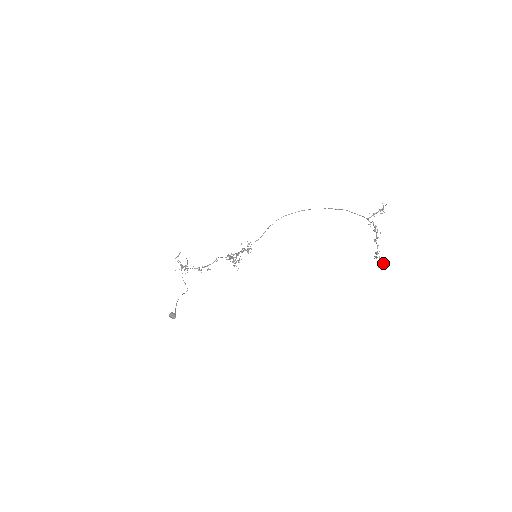
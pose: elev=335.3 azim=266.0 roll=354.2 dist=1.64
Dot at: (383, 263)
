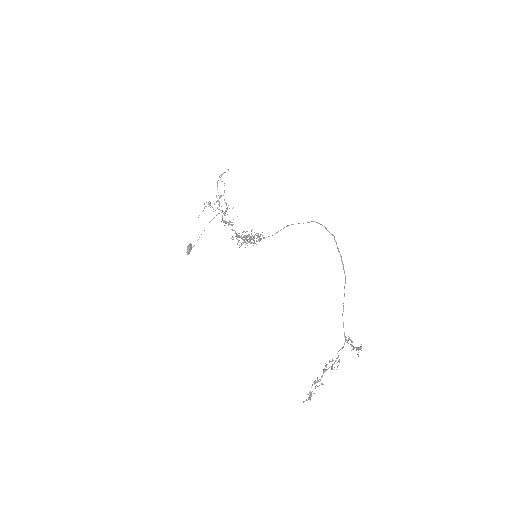
Dot at: (308, 399)
